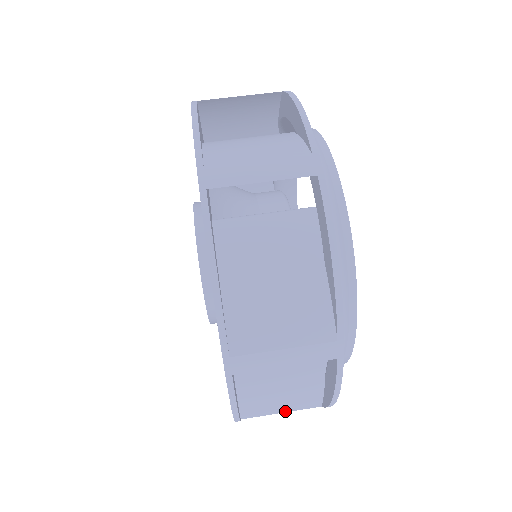
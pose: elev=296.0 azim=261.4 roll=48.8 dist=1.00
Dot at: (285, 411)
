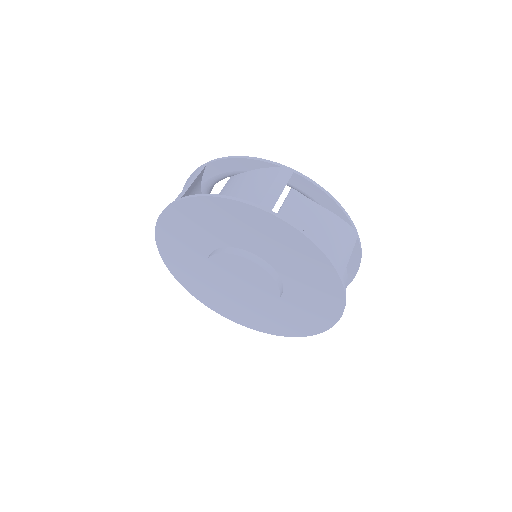
Dot at: occluded
